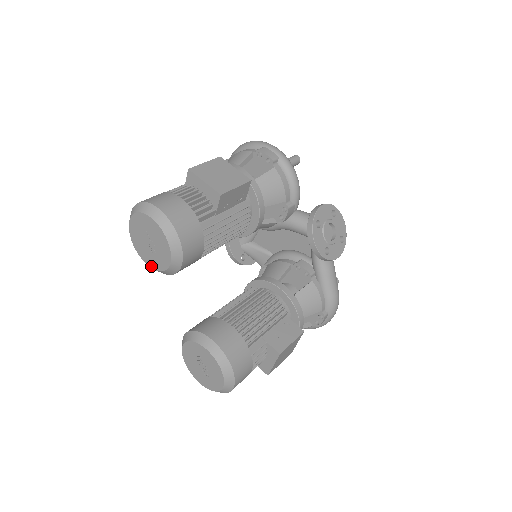
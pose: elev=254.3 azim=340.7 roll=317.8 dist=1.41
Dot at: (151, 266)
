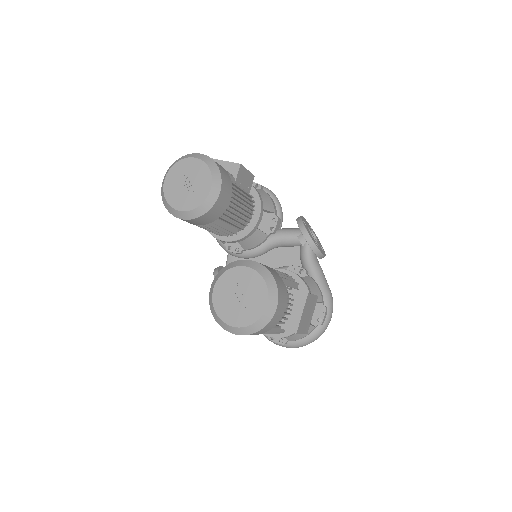
Dot at: (185, 209)
